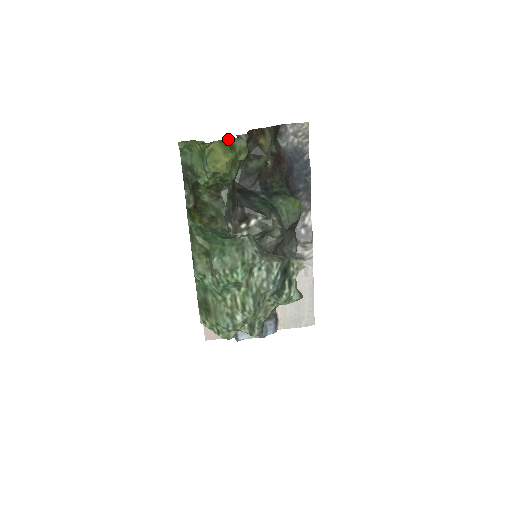
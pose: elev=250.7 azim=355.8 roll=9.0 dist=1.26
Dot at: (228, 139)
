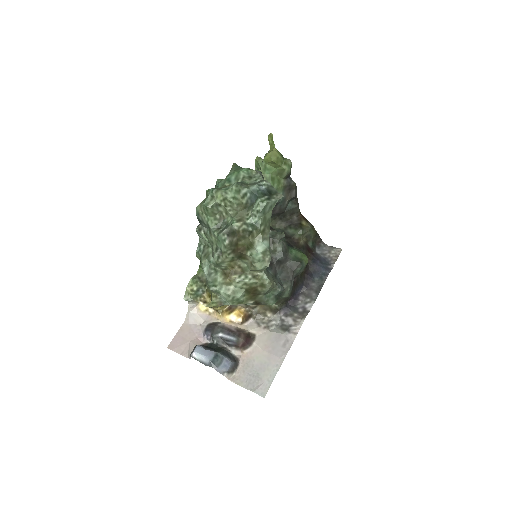
Dot at: (283, 157)
